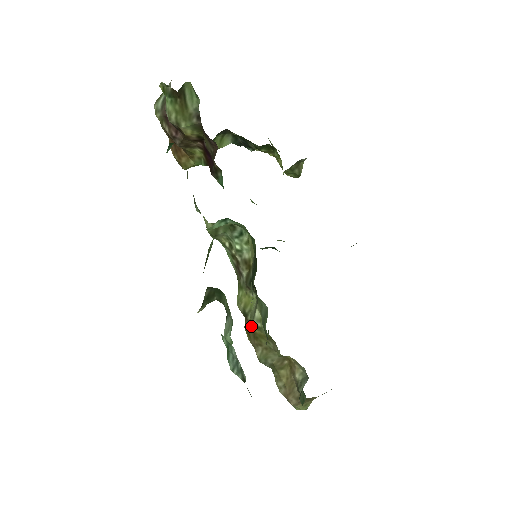
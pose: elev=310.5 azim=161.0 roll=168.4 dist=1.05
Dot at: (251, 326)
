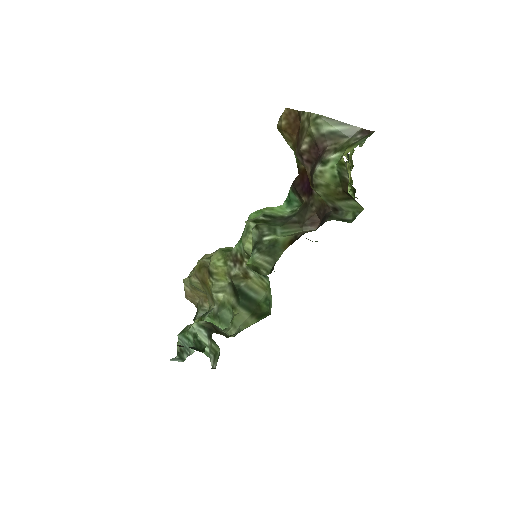
Dot at: (207, 279)
